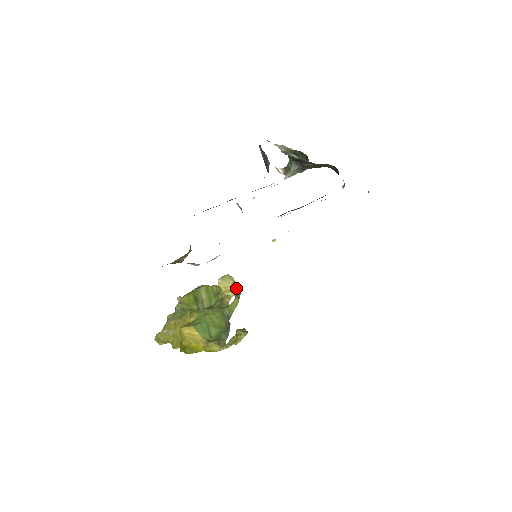
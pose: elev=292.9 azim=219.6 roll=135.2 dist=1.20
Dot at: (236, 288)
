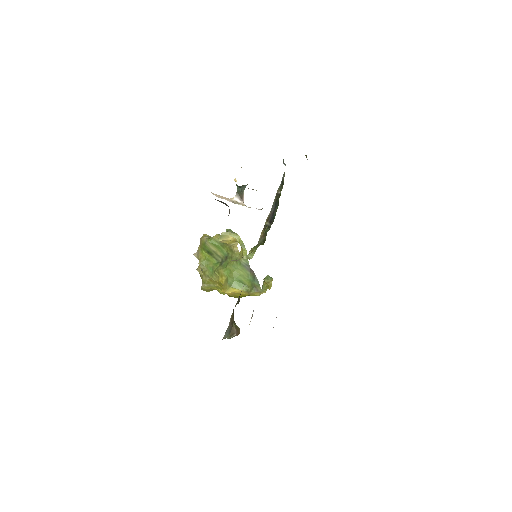
Dot at: (236, 238)
